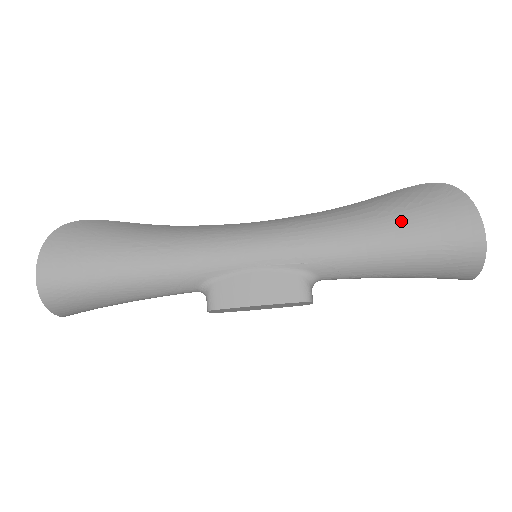
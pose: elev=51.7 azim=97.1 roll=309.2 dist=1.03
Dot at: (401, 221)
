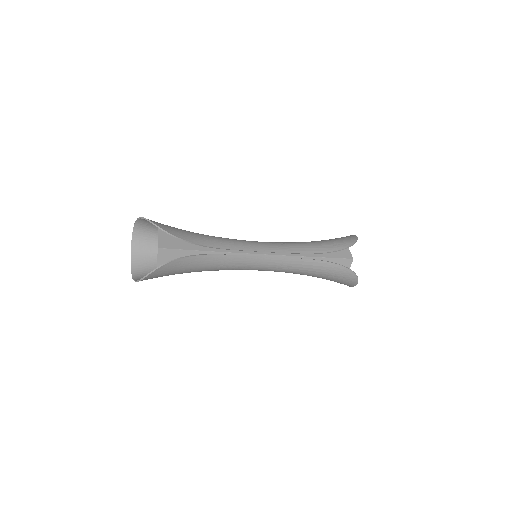
Dot at: (327, 278)
